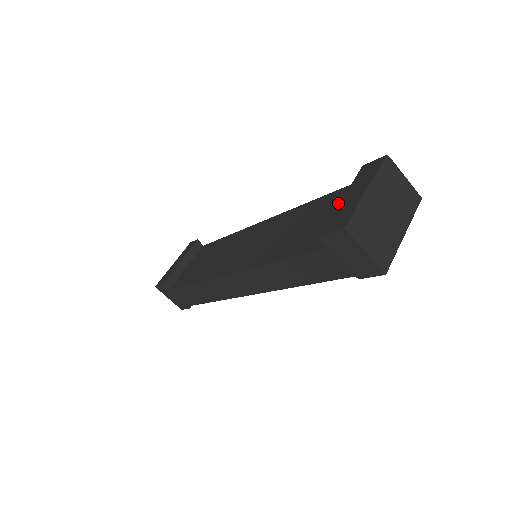
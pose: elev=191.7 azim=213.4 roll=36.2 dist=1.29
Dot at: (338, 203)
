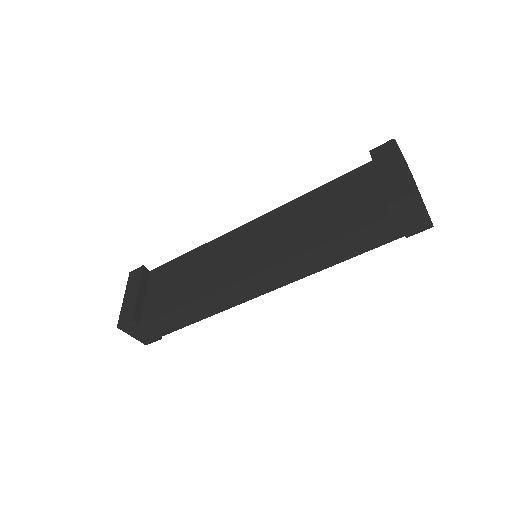
Dot at: (357, 184)
